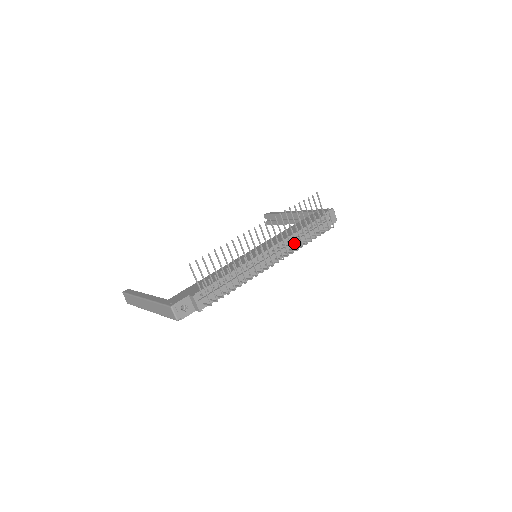
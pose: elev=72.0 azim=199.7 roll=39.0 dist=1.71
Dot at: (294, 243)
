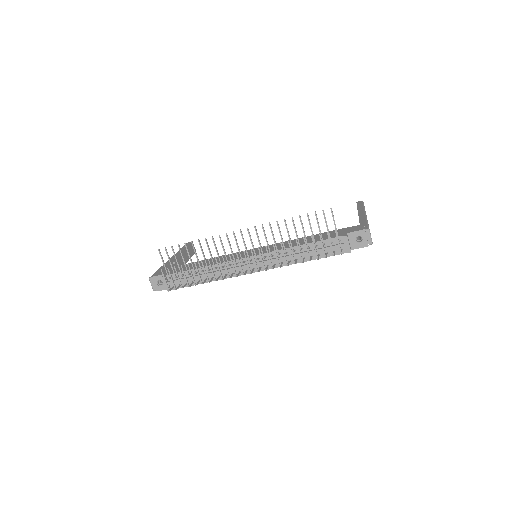
Dot at: (288, 257)
